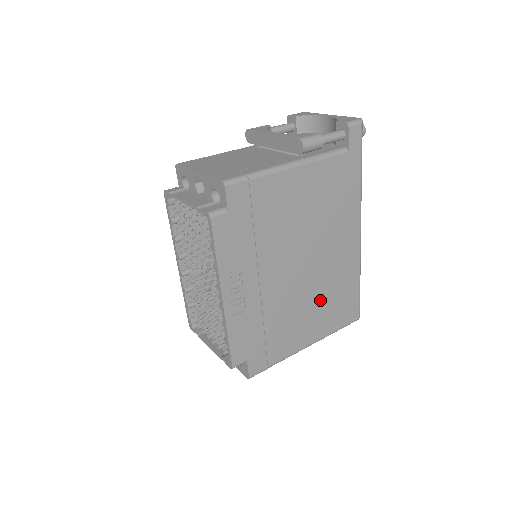
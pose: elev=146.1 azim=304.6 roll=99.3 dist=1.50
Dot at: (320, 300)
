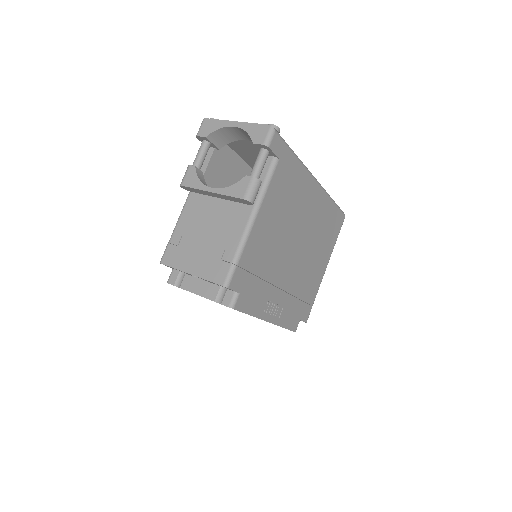
Dot at: (318, 244)
